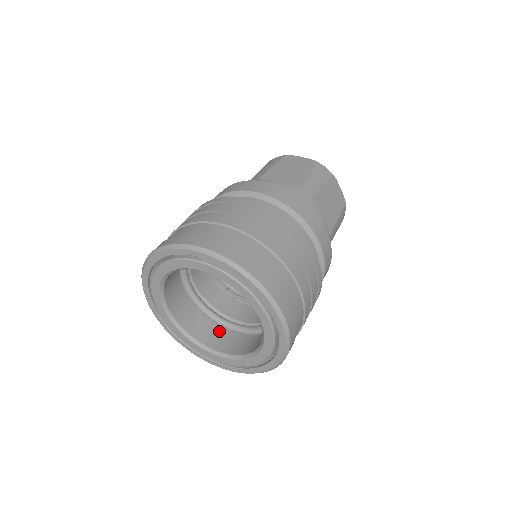
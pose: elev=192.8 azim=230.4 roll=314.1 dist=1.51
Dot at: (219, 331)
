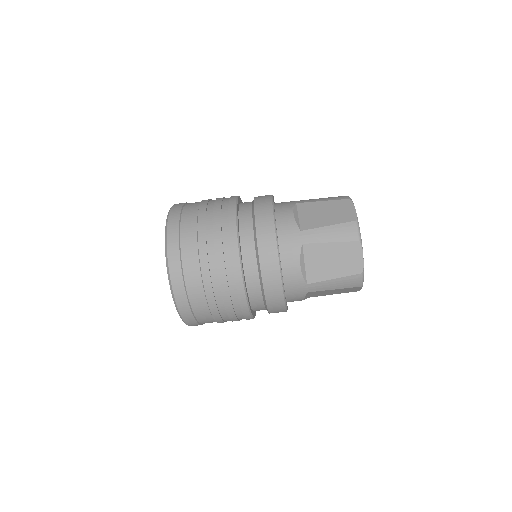
Dot at: occluded
